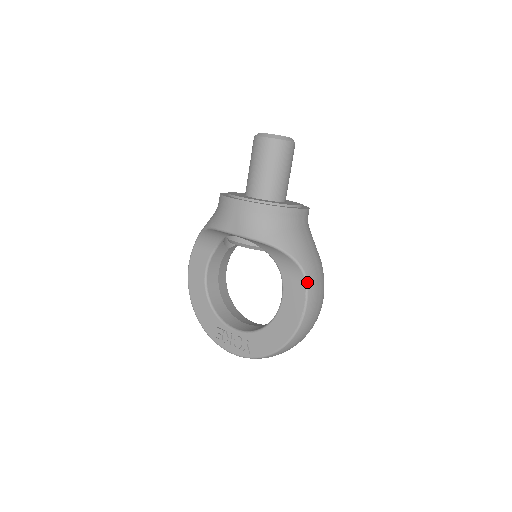
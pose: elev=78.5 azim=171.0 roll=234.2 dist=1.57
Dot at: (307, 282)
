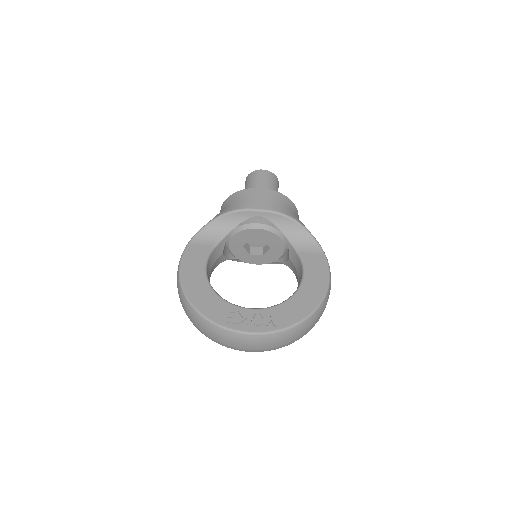
Dot at: (325, 255)
